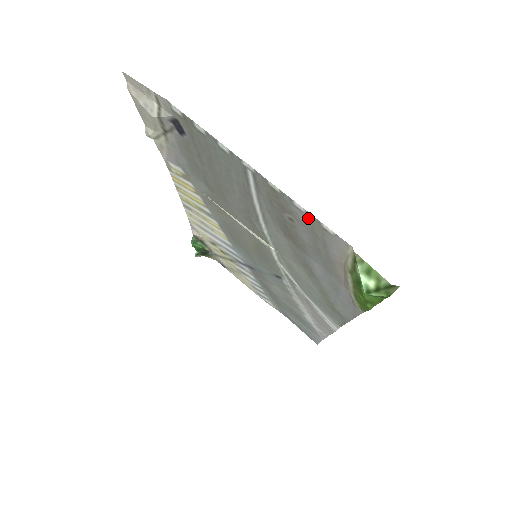
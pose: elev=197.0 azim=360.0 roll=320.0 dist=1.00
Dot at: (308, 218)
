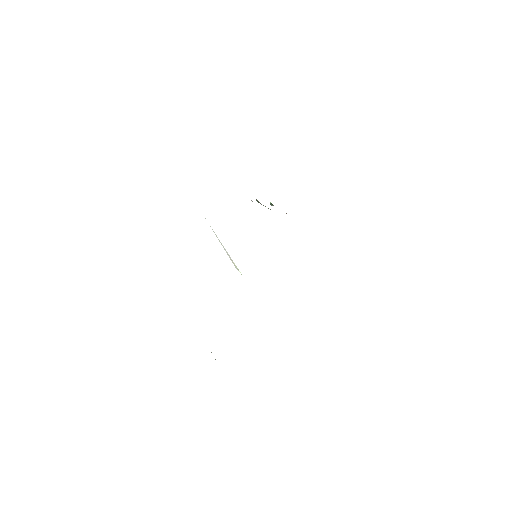
Dot at: occluded
